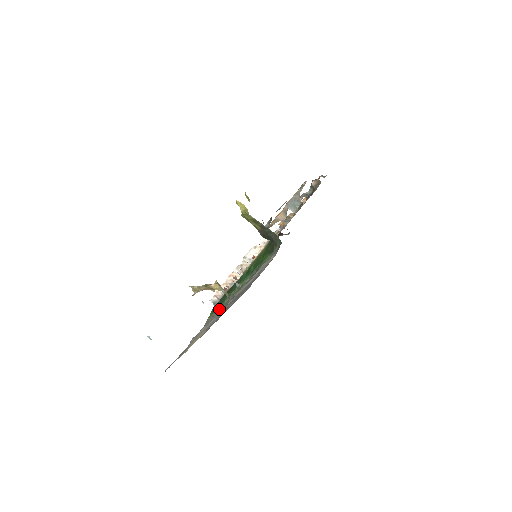
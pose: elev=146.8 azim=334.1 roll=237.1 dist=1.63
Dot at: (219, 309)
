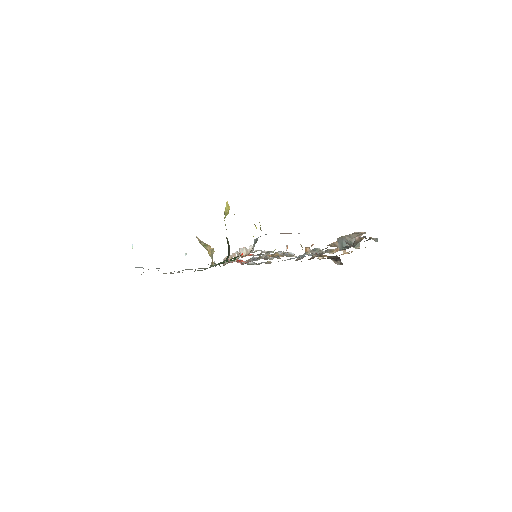
Dot at: occluded
